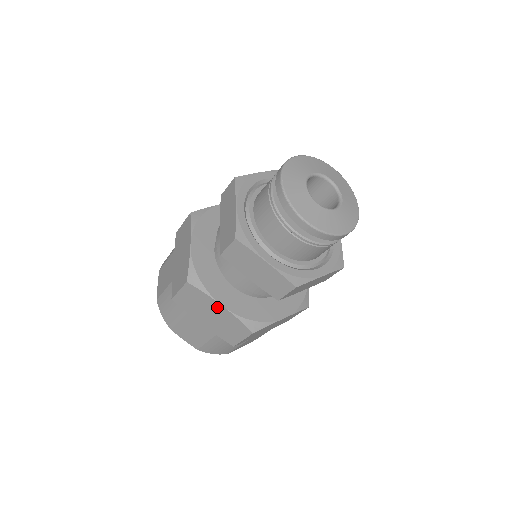
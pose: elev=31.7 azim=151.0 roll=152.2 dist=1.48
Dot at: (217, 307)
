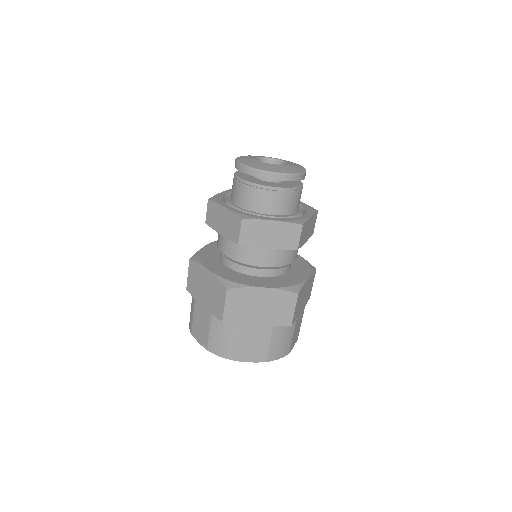
Dot at: (206, 274)
